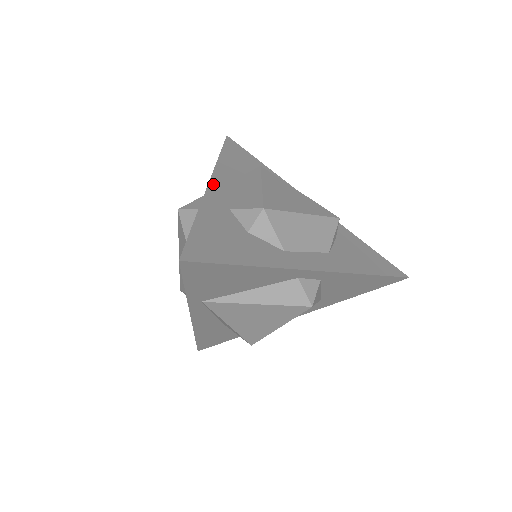
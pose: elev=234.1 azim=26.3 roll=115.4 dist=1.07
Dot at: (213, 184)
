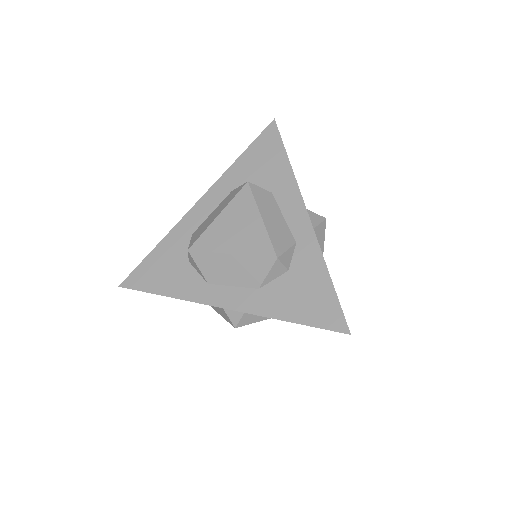
Dot at: (199, 204)
